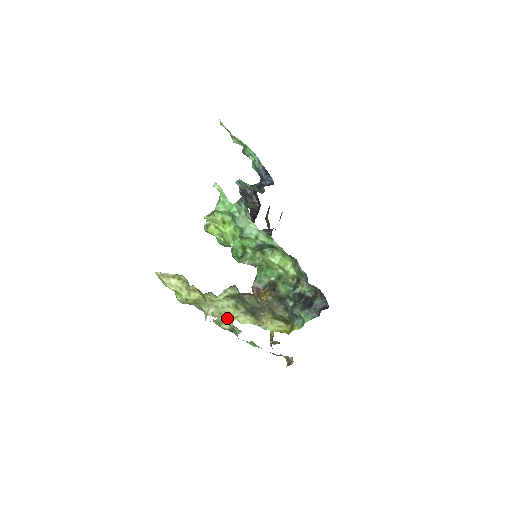
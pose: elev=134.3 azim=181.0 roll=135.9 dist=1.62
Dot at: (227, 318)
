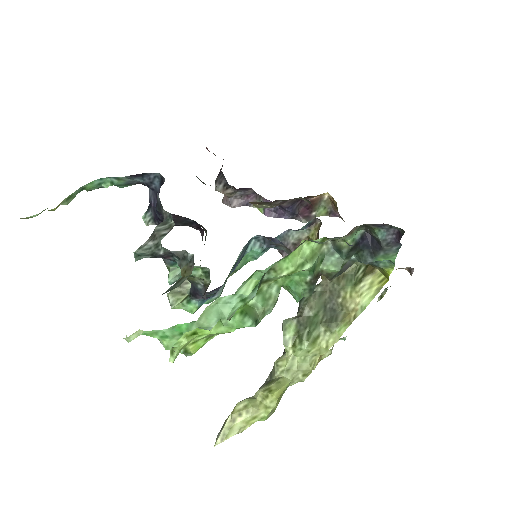
Dot at: (320, 355)
